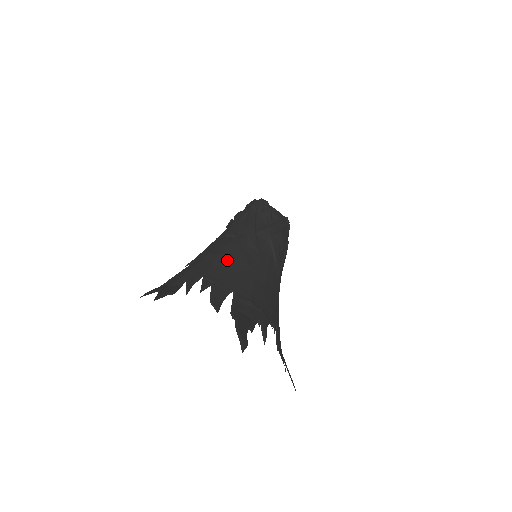
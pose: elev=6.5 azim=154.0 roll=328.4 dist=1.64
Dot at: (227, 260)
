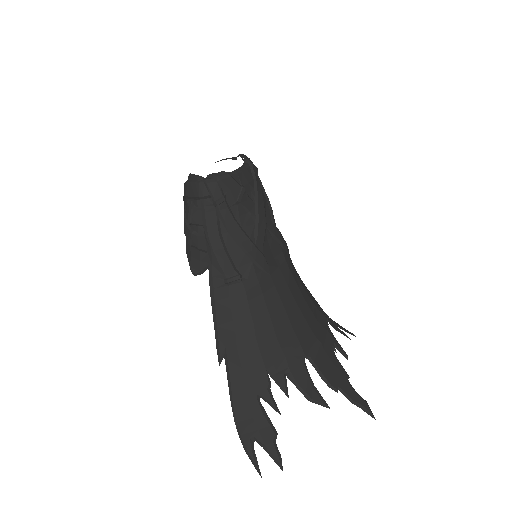
Dot at: (267, 325)
